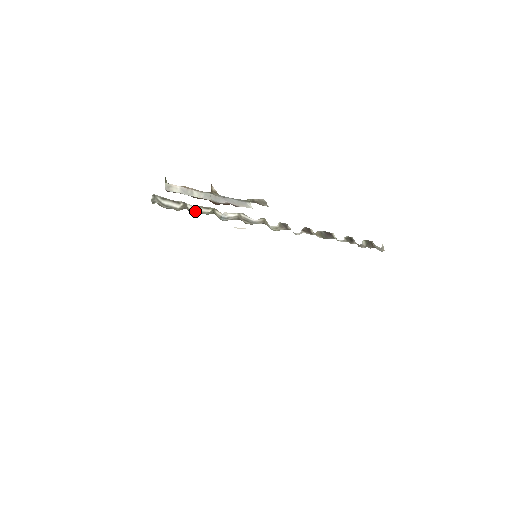
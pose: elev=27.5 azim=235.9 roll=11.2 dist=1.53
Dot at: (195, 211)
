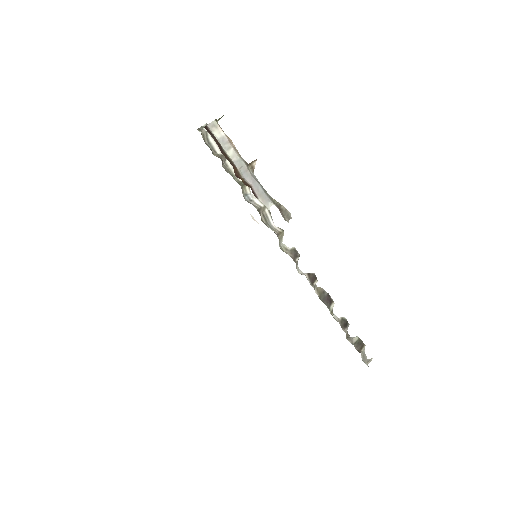
Dot at: (229, 169)
